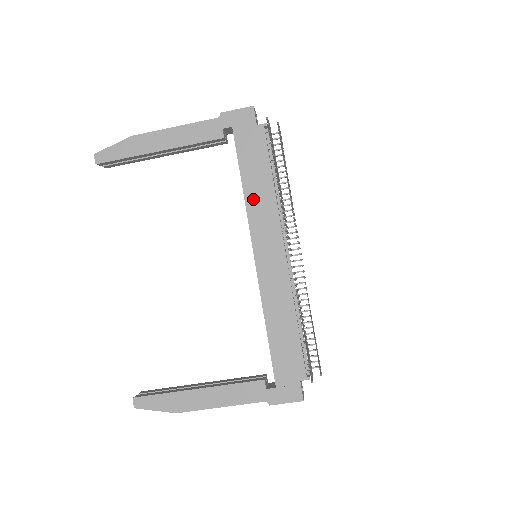
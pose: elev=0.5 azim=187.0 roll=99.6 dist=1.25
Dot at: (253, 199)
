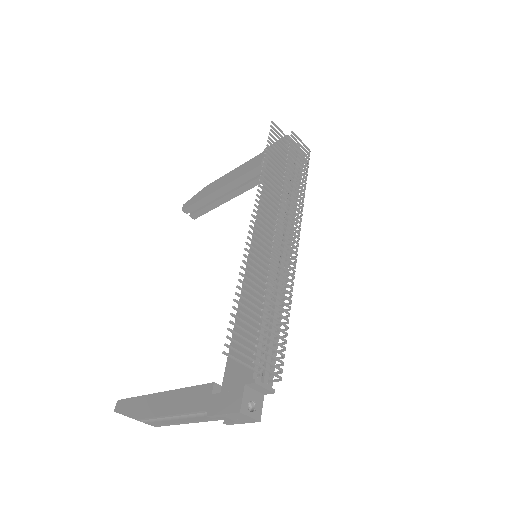
Dot at: occluded
